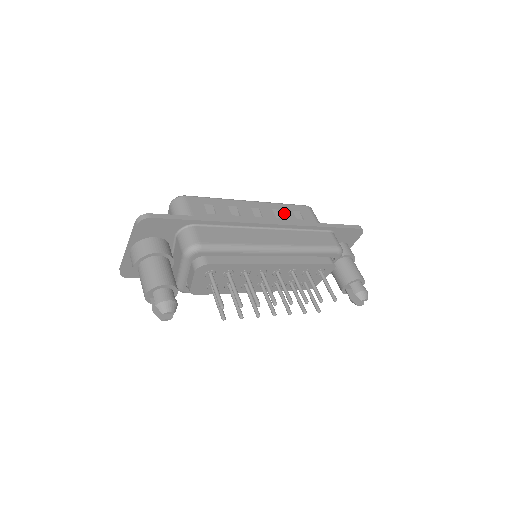
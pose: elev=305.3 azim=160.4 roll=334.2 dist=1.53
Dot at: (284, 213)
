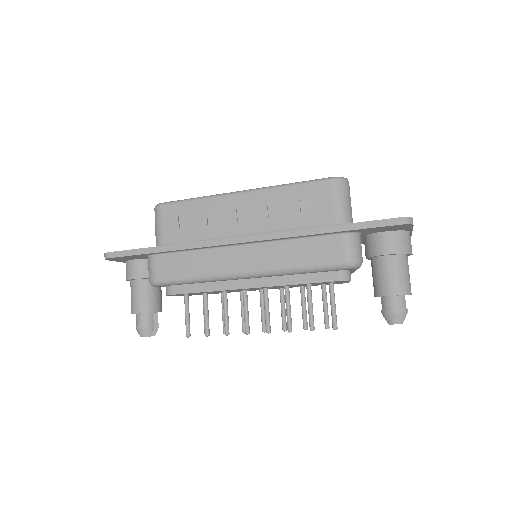
Dot at: (283, 204)
